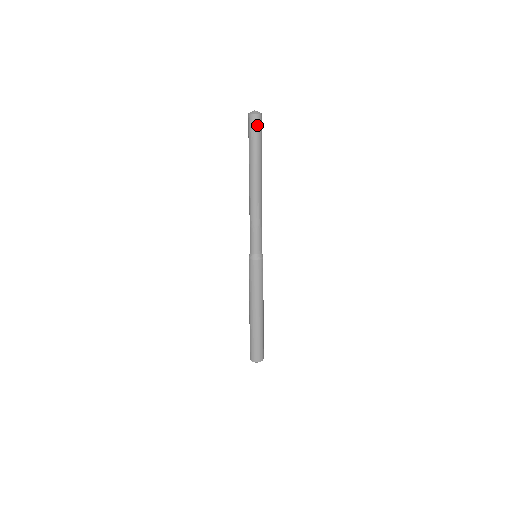
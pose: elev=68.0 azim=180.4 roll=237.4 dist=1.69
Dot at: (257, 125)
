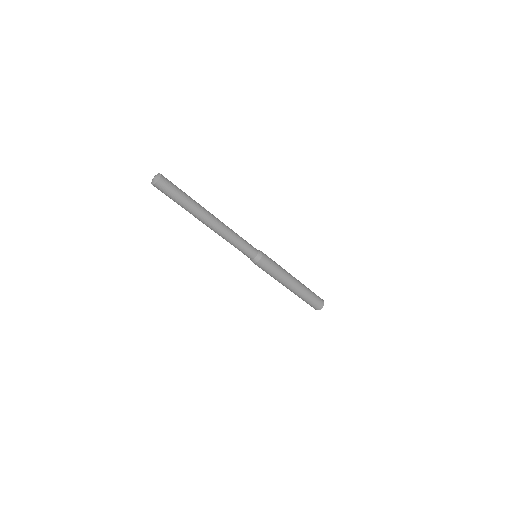
Dot at: (165, 189)
